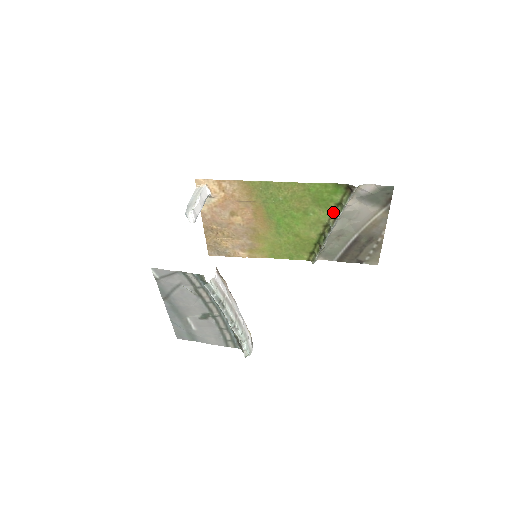
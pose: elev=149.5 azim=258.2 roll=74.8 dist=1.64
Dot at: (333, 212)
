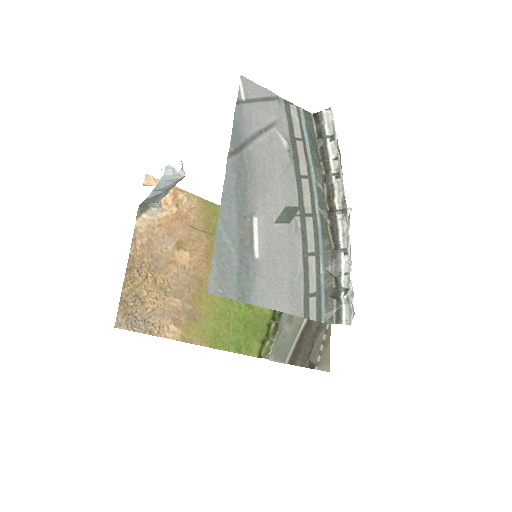
Dot at: occluded
